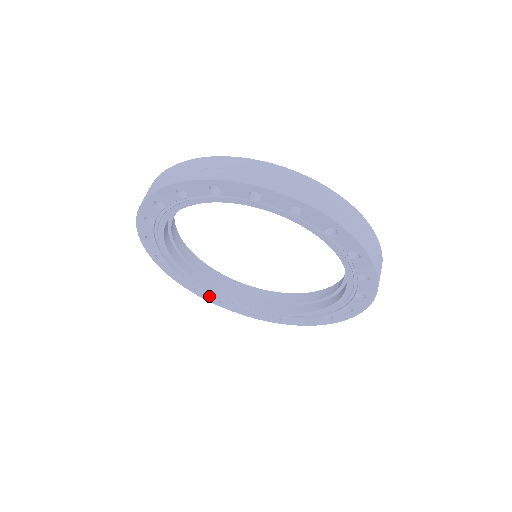
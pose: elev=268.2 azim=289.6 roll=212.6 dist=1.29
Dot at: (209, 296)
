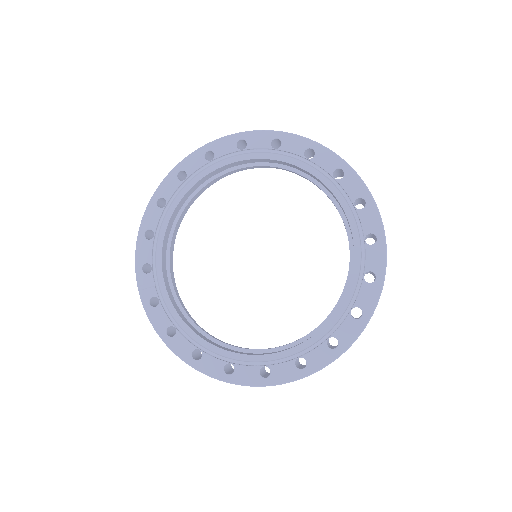
Dot at: (149, 249)
